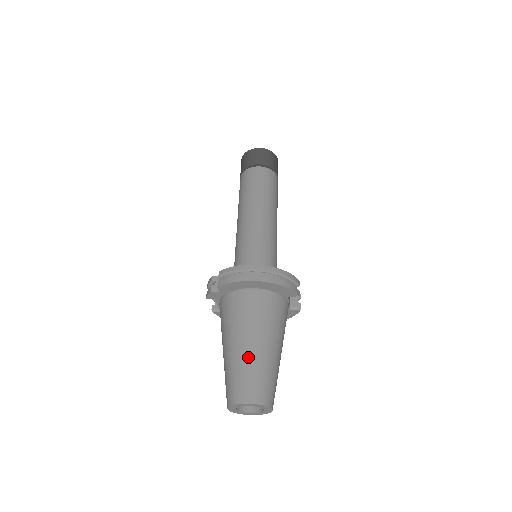
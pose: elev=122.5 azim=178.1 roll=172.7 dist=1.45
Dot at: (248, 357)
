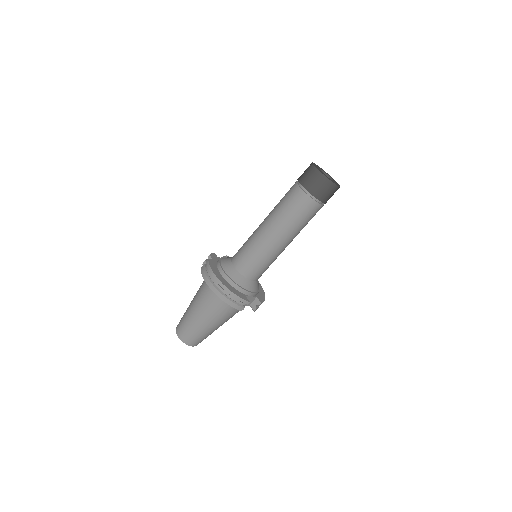
Dot at: (190, 317)
